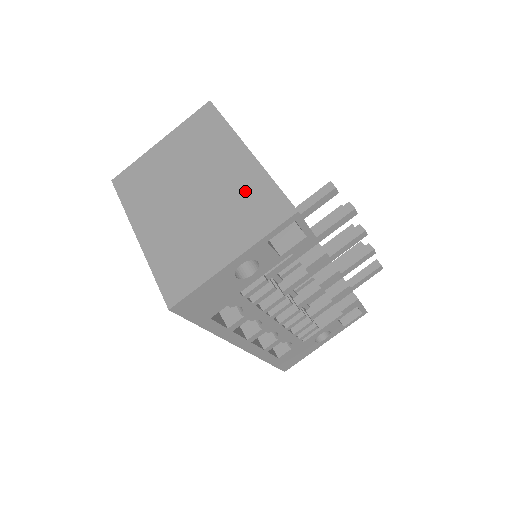
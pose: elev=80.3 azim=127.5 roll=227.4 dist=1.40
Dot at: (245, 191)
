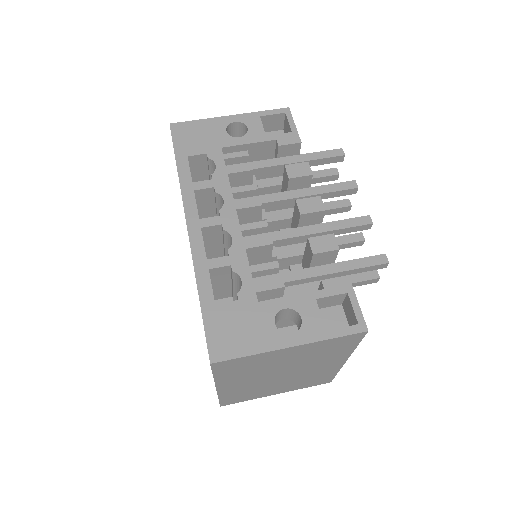
Dot at: occluded
